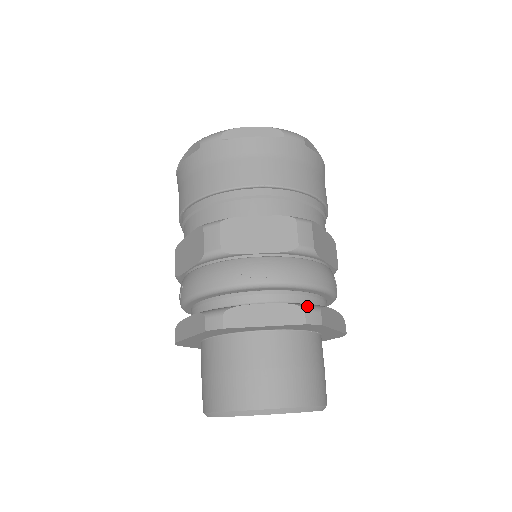
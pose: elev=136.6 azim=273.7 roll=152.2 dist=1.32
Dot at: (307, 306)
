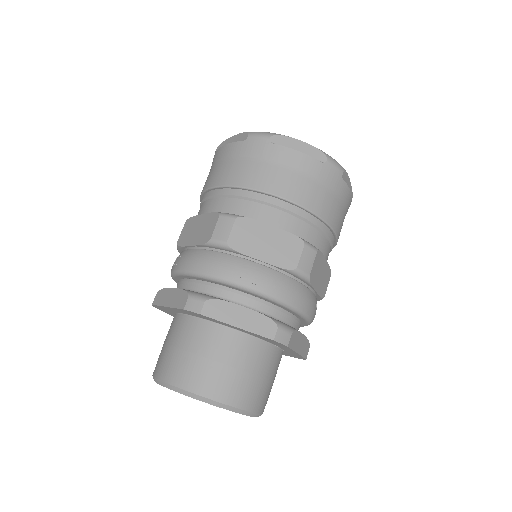
Dot at: (281, 325)
